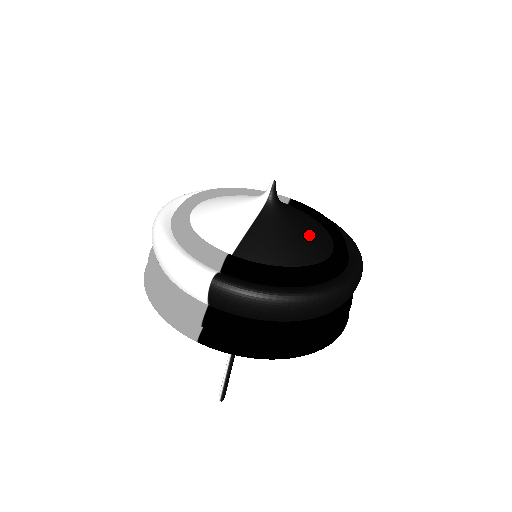
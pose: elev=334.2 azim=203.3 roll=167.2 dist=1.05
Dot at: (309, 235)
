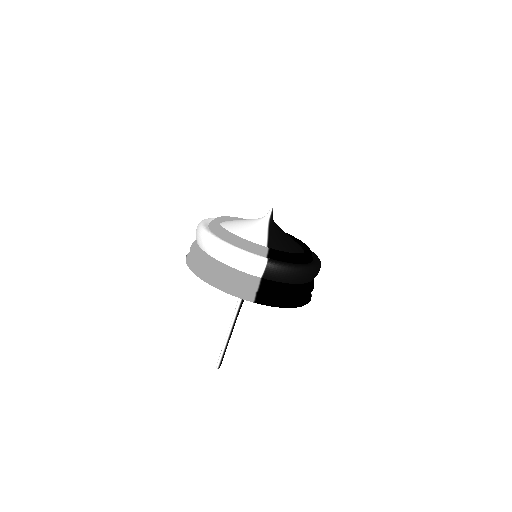
Dot at: (292, 239)
